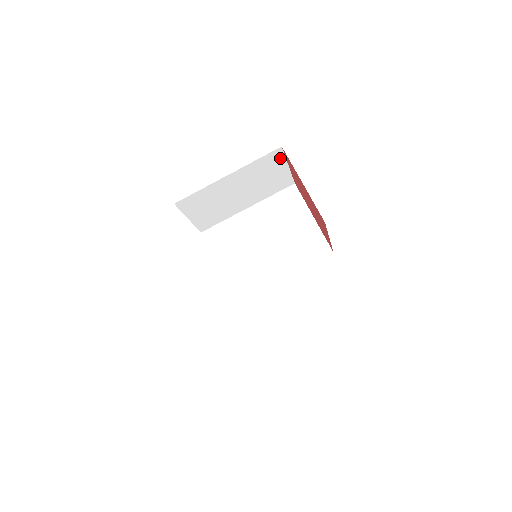
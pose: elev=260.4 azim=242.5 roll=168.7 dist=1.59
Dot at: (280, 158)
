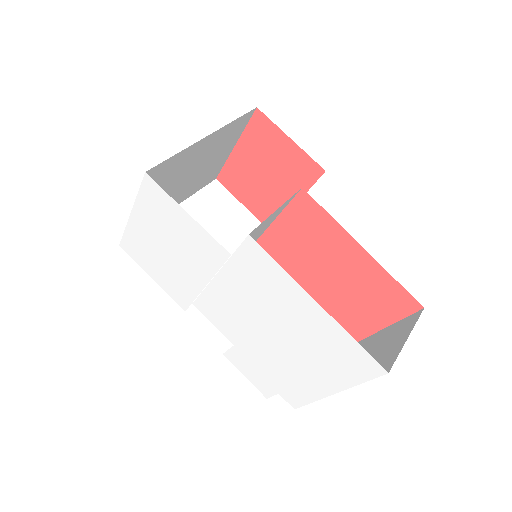
Dot at: (225, 194)
